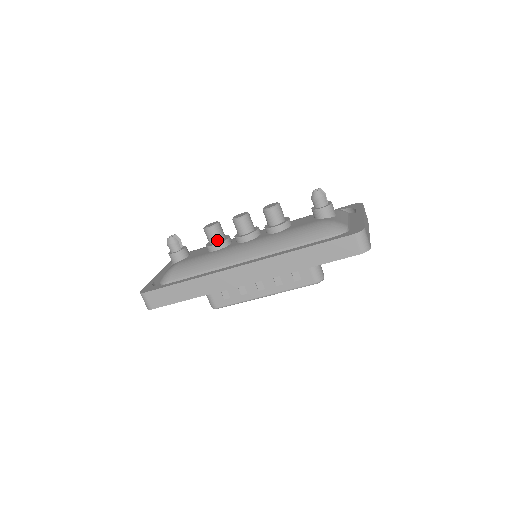
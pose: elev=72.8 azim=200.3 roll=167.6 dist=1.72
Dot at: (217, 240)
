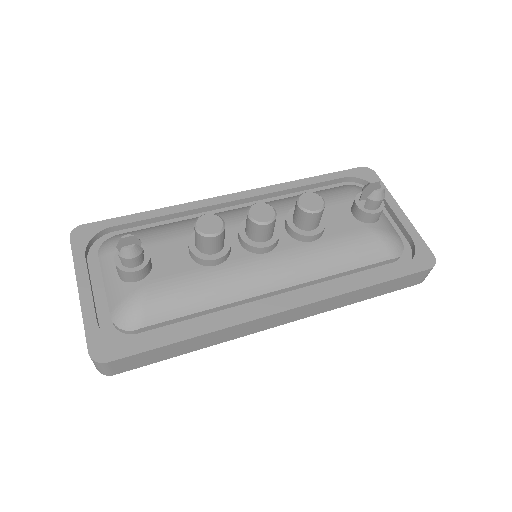
Dot at: (218, 249)
